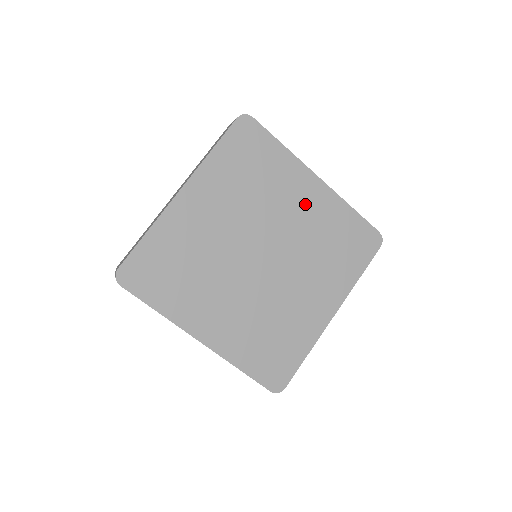
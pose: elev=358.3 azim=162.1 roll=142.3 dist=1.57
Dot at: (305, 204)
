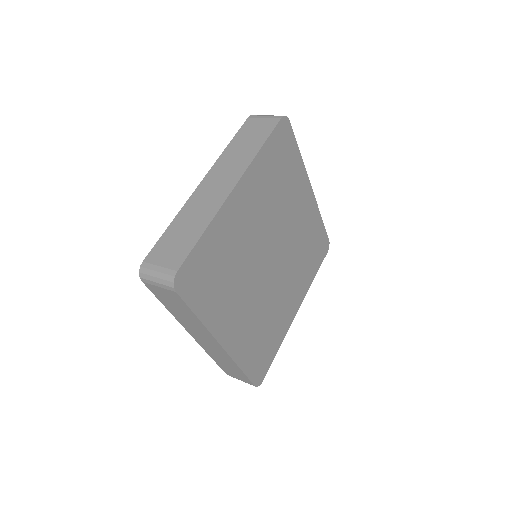
Dot at: (301, 211)
